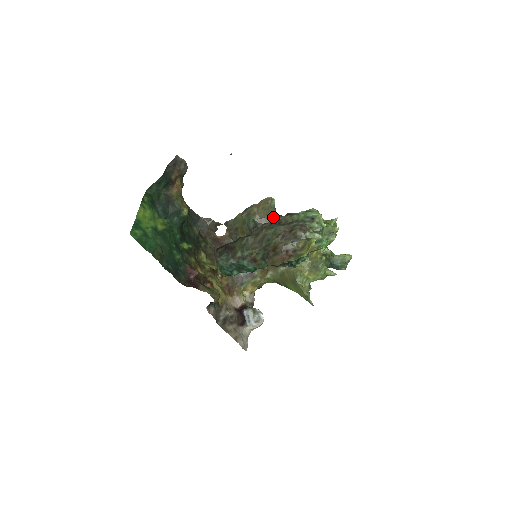
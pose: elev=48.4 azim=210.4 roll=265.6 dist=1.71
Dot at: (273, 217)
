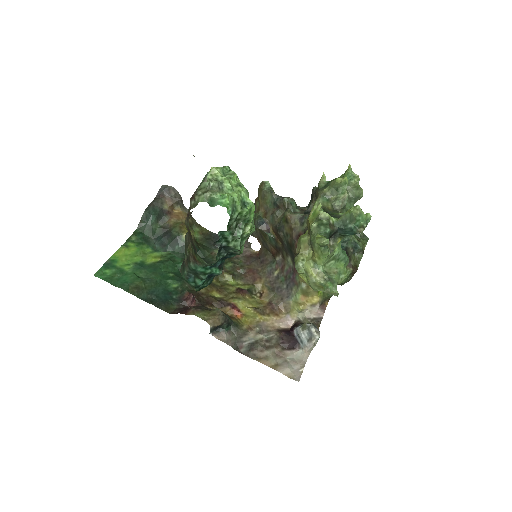
Dot at: (275, 203)
